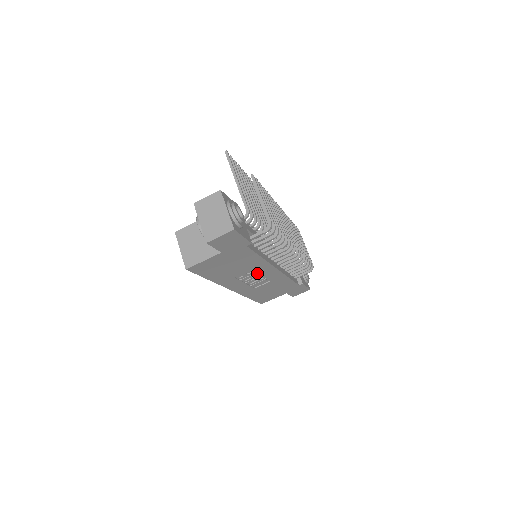
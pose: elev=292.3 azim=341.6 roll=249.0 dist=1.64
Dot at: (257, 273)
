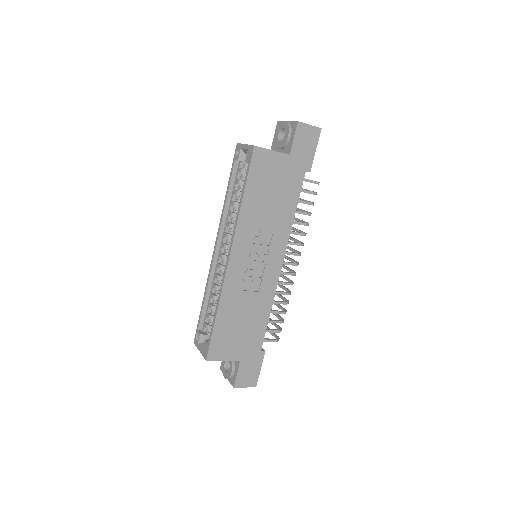
Dot at: (267, 251)
